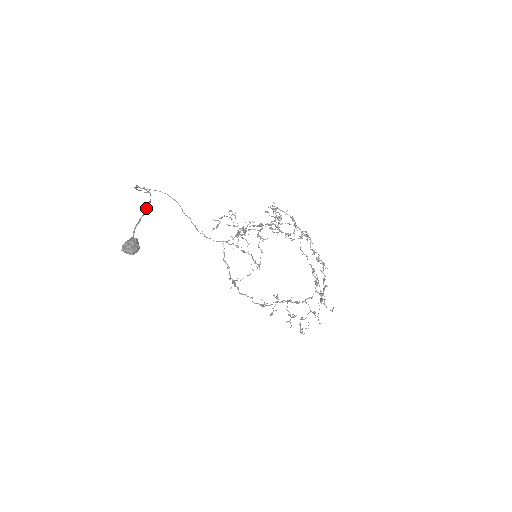
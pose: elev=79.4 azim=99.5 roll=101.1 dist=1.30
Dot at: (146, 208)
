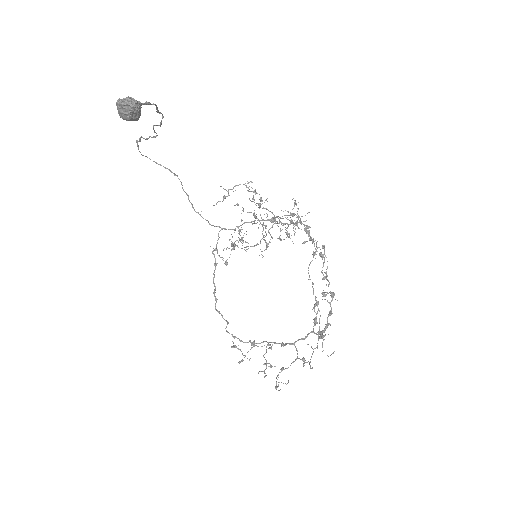
Dot at: (158, 110)
